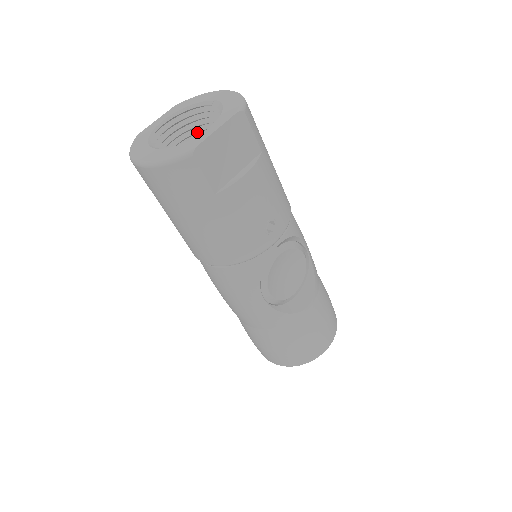
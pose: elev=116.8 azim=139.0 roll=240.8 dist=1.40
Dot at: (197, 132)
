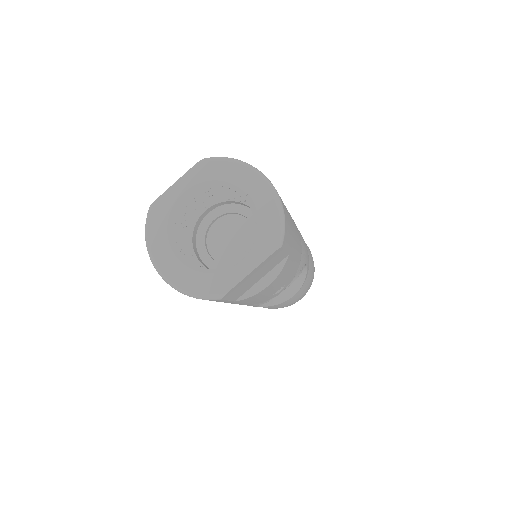
Dot at: (220, 194)
